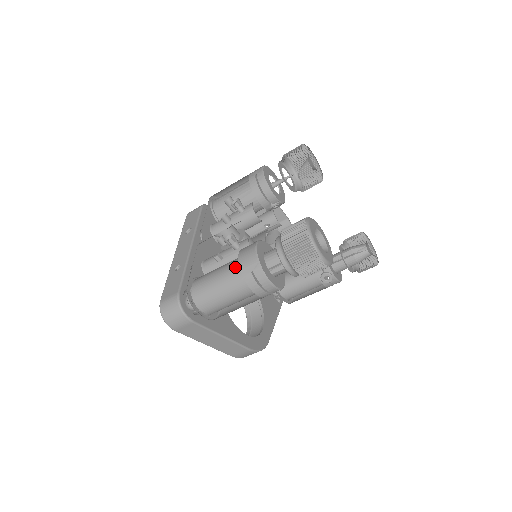
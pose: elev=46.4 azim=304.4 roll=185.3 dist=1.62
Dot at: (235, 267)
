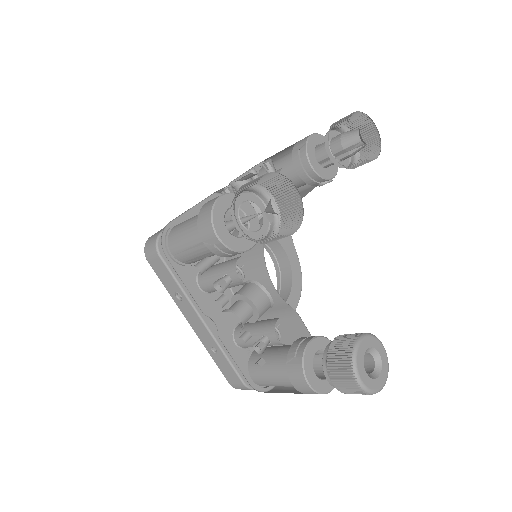
Dot at: occluded
